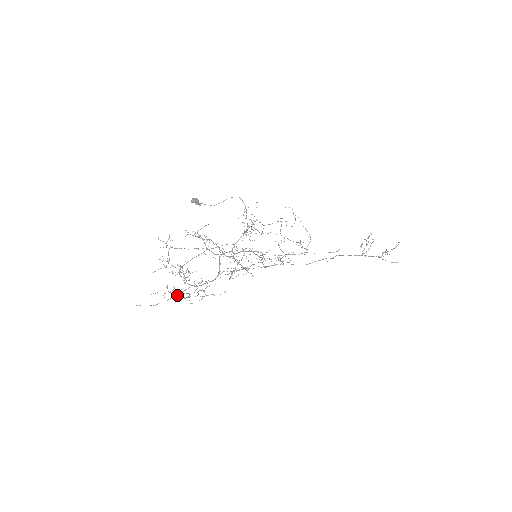
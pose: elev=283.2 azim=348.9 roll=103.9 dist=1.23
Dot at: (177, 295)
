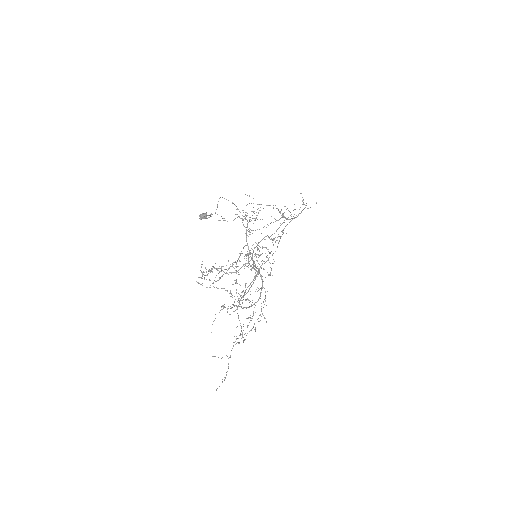
Dot at: occluded
